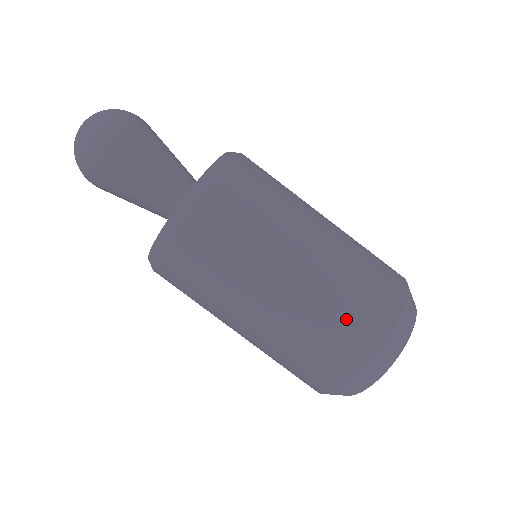
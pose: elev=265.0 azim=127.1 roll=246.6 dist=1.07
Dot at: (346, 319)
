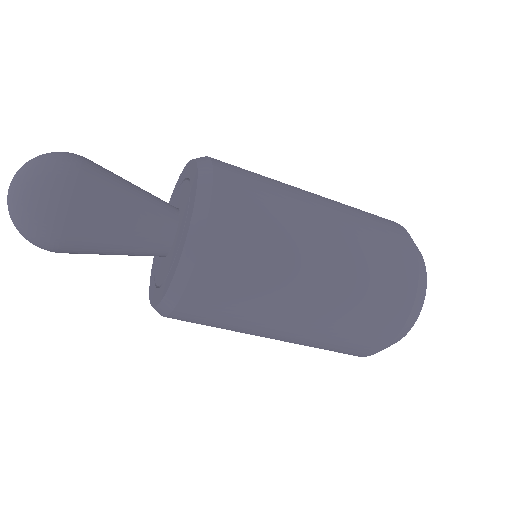
Dot at: (375, 302)
